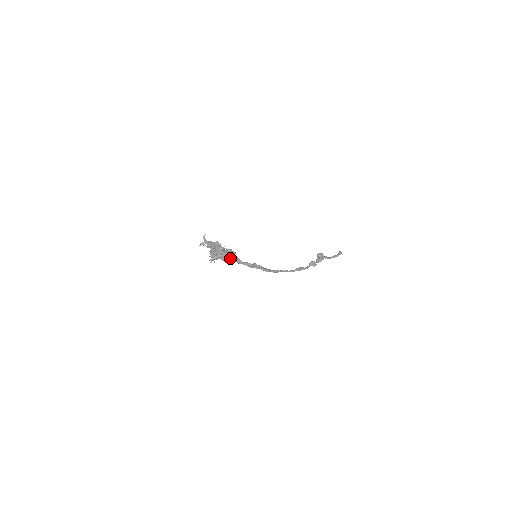
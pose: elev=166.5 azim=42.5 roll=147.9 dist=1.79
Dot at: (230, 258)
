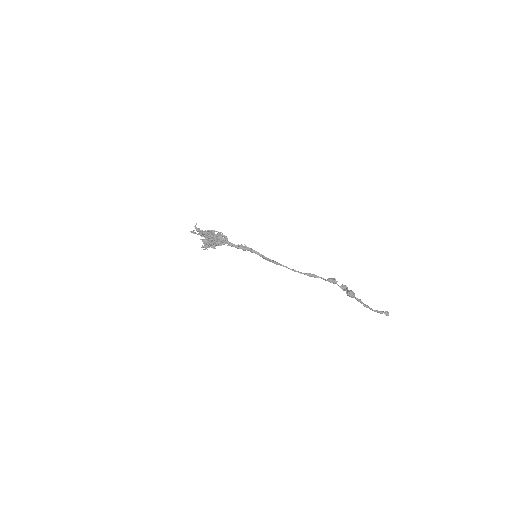
Dot at: (220, 239)
